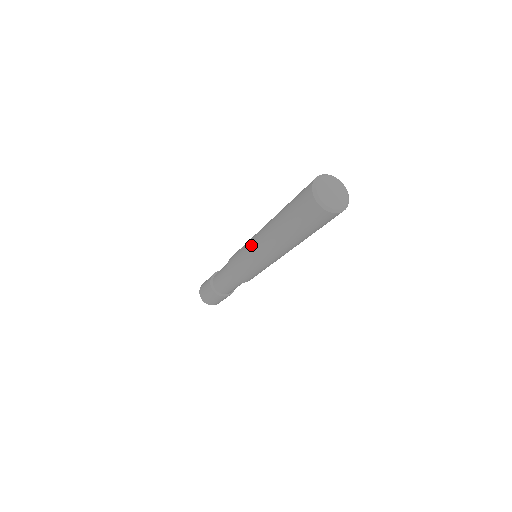
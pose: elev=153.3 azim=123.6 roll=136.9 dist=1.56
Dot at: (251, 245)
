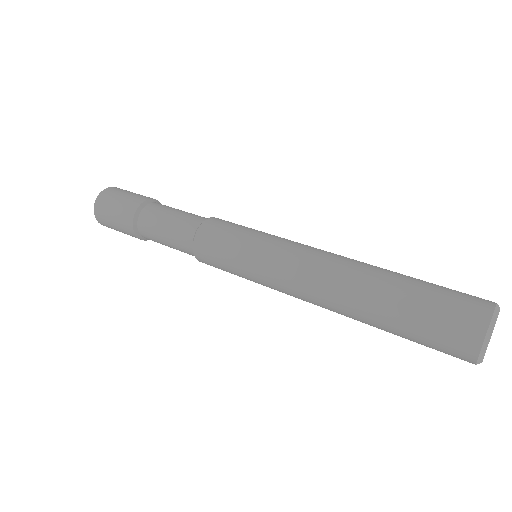
Dot at: (276, 282)
